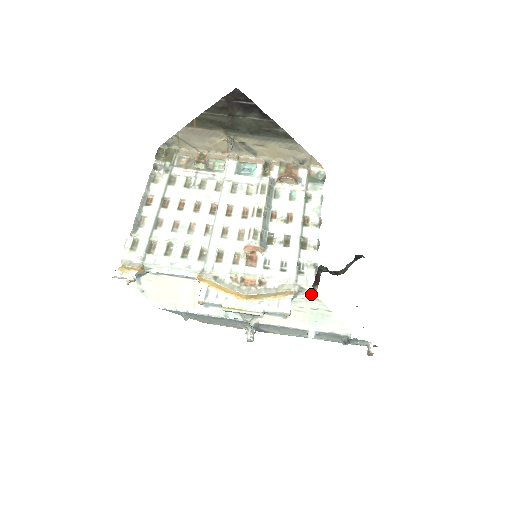
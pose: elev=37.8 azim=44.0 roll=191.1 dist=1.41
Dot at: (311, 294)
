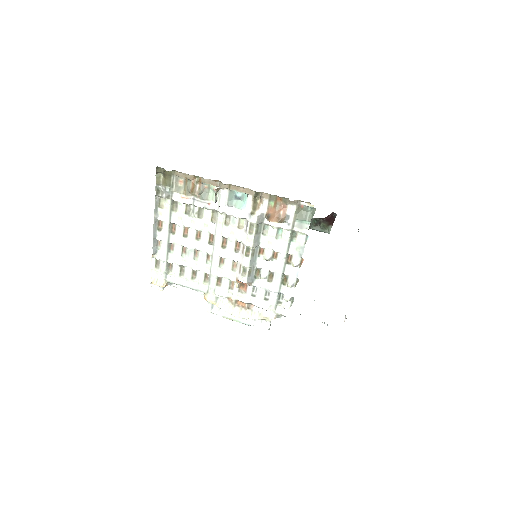
Dot at: (285, 319)
